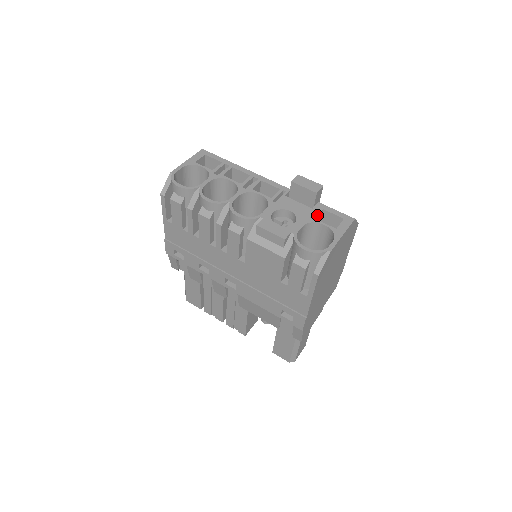
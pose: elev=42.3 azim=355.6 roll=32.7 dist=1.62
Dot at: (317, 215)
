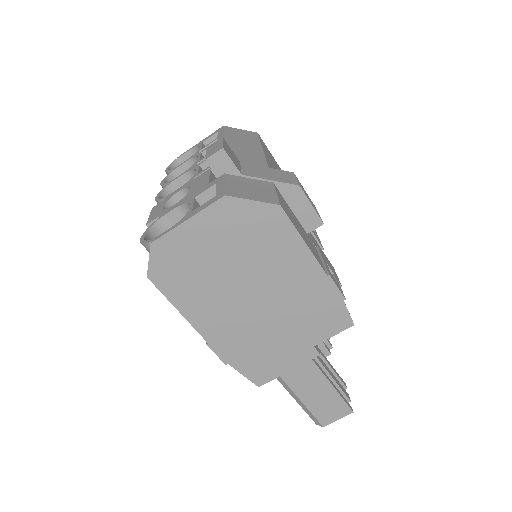
Dot at: (201, 192)
